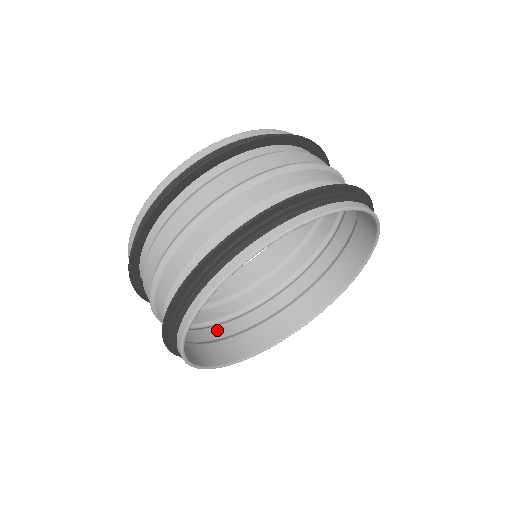
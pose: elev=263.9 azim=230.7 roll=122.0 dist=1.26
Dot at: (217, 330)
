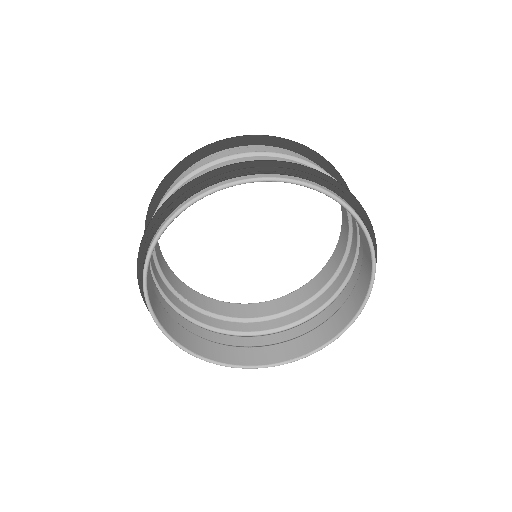
Dot at: (219, 336)
